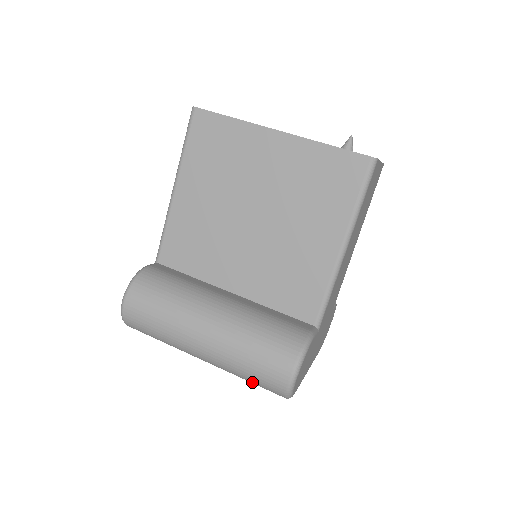
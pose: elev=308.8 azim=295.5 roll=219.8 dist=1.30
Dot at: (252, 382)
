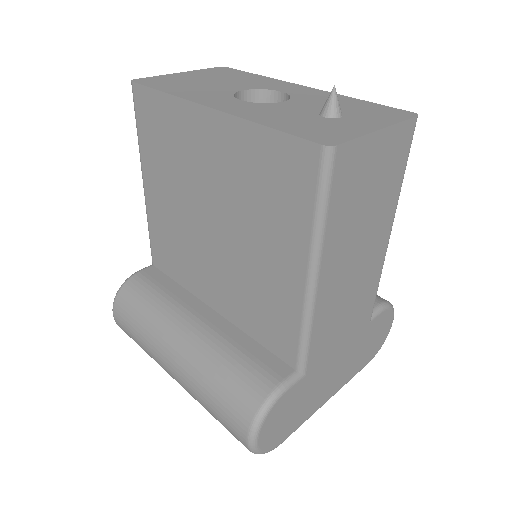
Dot at: occluded
